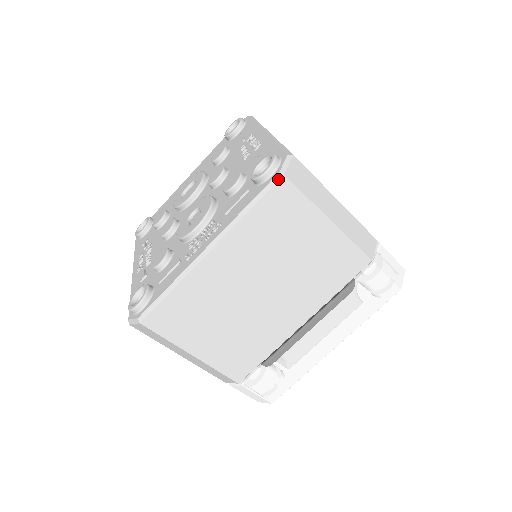
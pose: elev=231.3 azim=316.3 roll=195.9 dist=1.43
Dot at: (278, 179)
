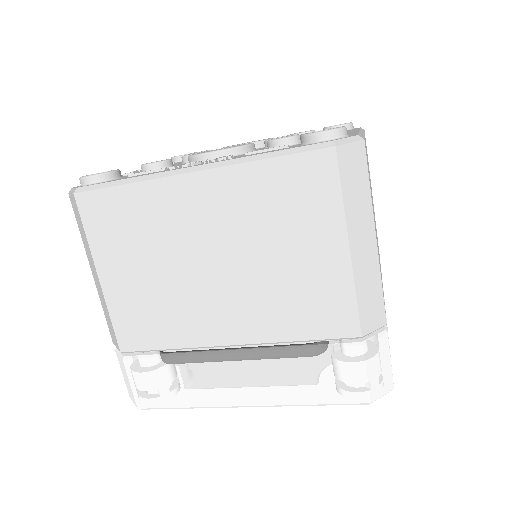
Dot at: (325, 146)
